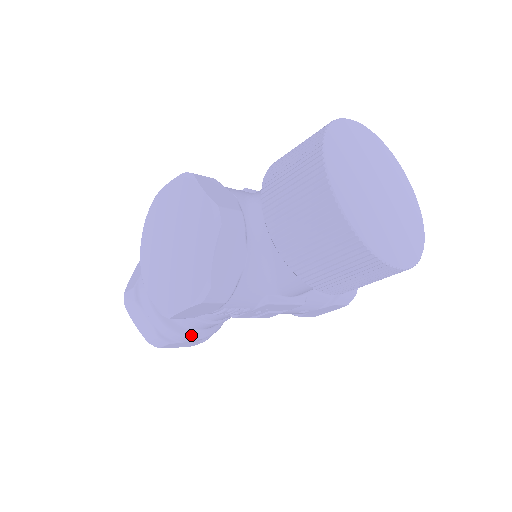
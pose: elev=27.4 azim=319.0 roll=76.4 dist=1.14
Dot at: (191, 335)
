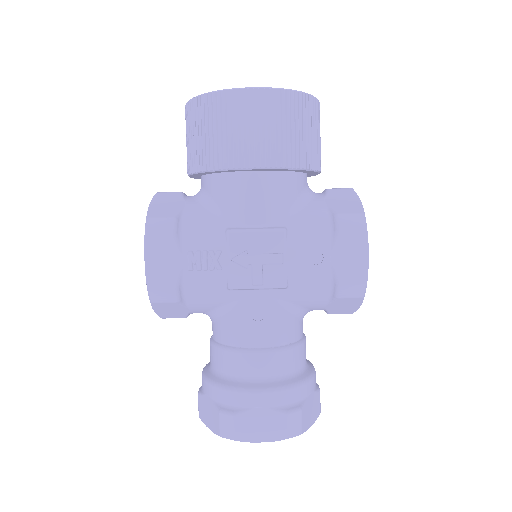
Dot at: (248, 387)
